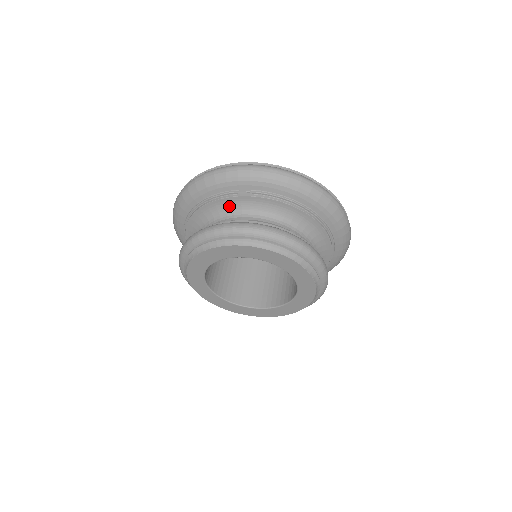
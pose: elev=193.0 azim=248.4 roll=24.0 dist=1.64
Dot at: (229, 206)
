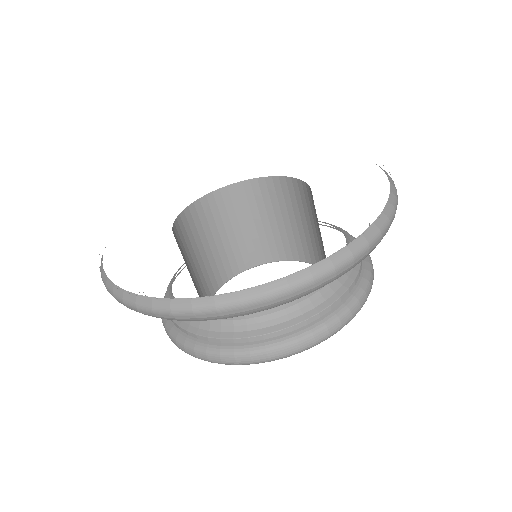
Dot at: occluded
